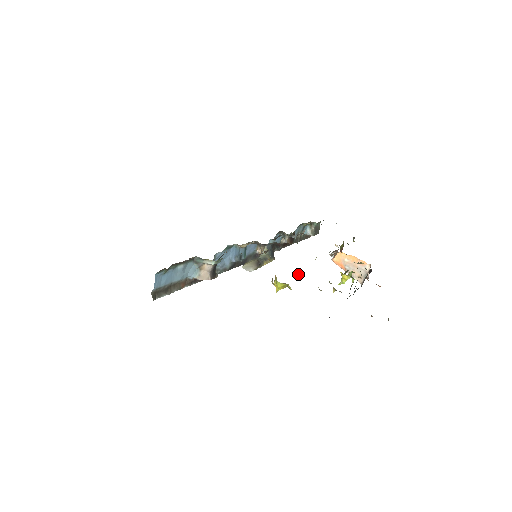
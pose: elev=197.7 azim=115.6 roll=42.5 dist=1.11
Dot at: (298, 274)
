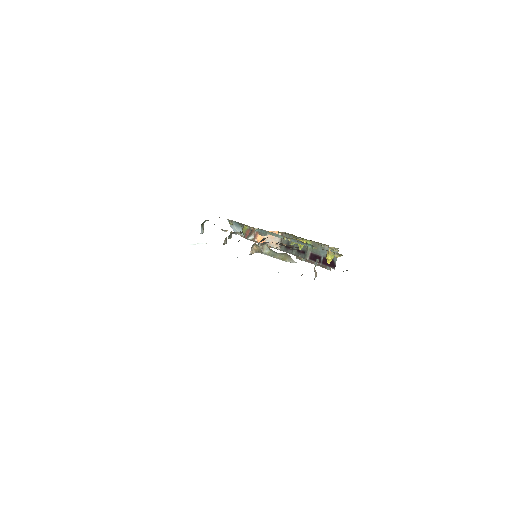
Dot at: occluded
